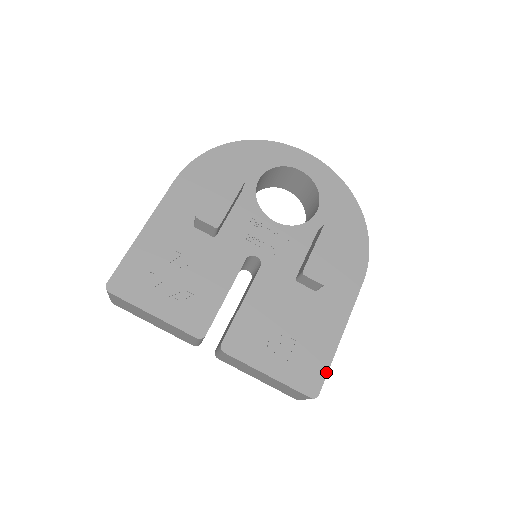
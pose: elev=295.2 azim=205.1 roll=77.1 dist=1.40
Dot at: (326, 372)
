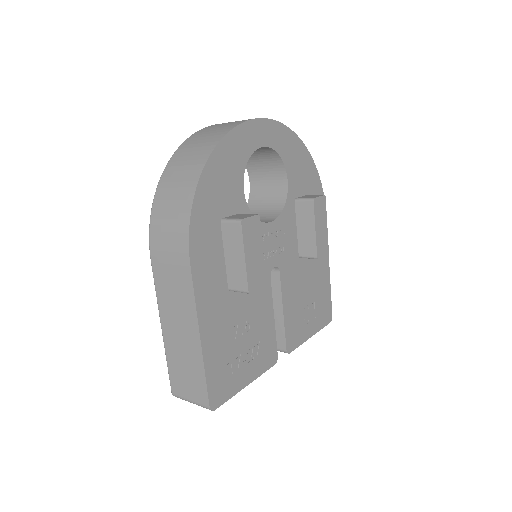
Dot at: occluded
